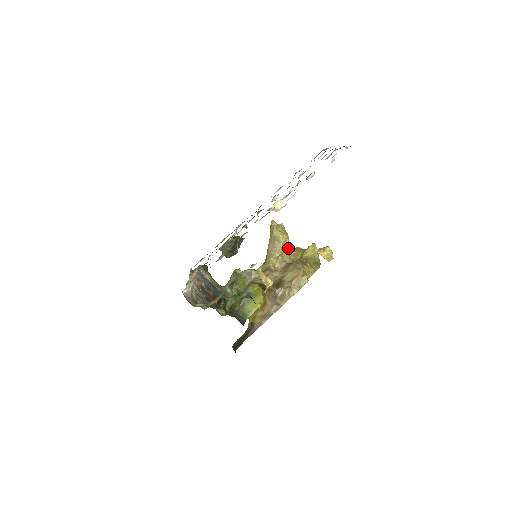
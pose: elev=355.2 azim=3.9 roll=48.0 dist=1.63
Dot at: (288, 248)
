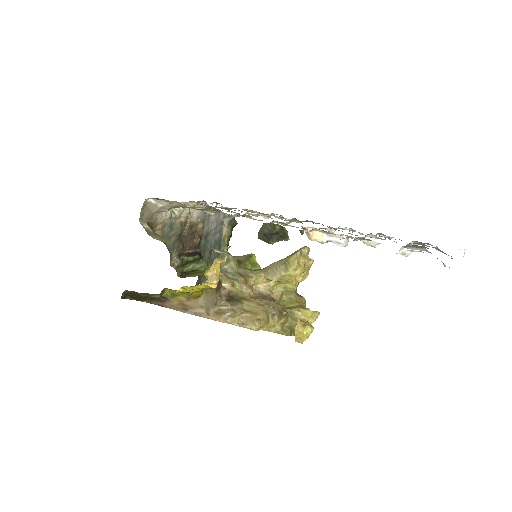
Dot at: (291, 286)
